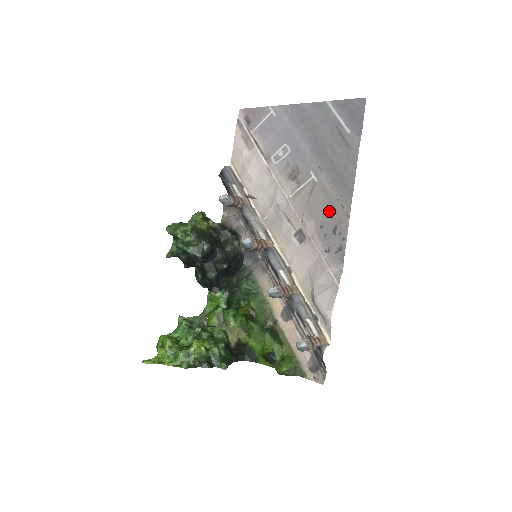
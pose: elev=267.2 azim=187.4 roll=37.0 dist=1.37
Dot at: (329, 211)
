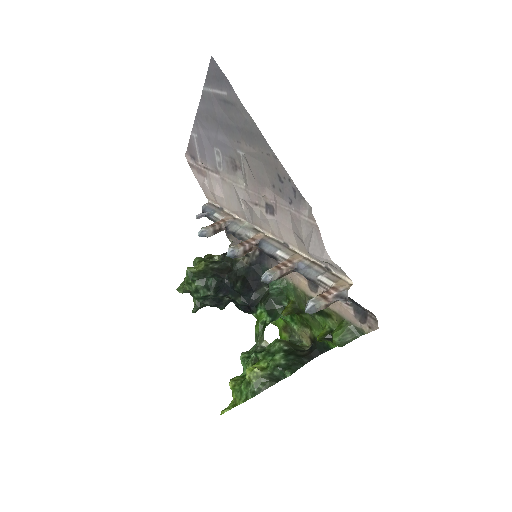
Dot at: (266, 168)
